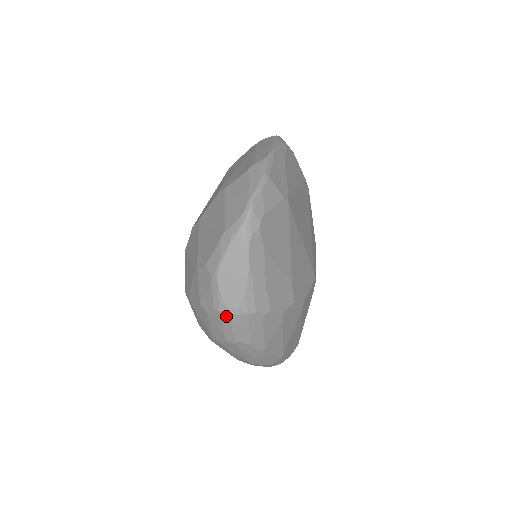
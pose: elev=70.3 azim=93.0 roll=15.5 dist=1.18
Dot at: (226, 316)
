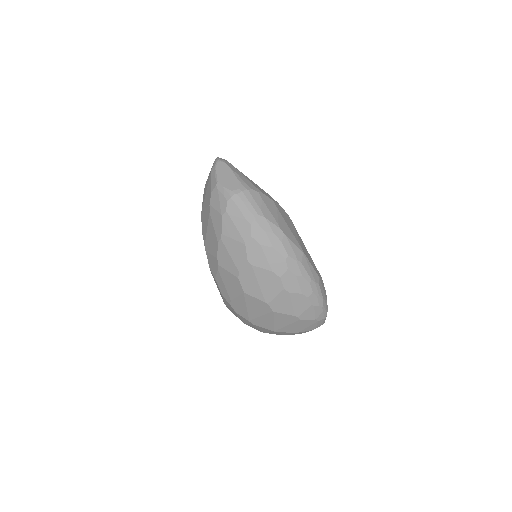
Dot at: (237, 198)
